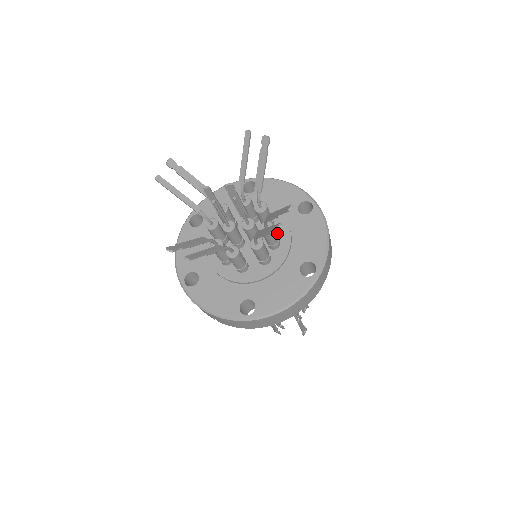
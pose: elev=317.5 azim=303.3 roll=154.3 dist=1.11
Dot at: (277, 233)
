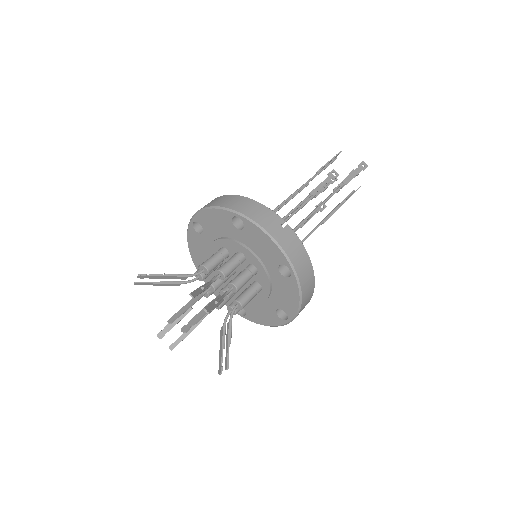
Dot at: (259, 280)
